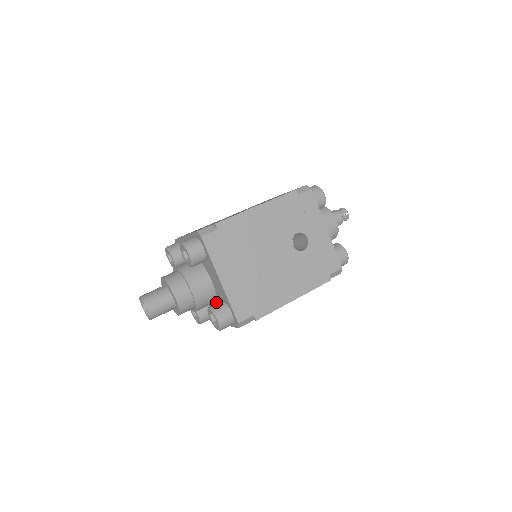
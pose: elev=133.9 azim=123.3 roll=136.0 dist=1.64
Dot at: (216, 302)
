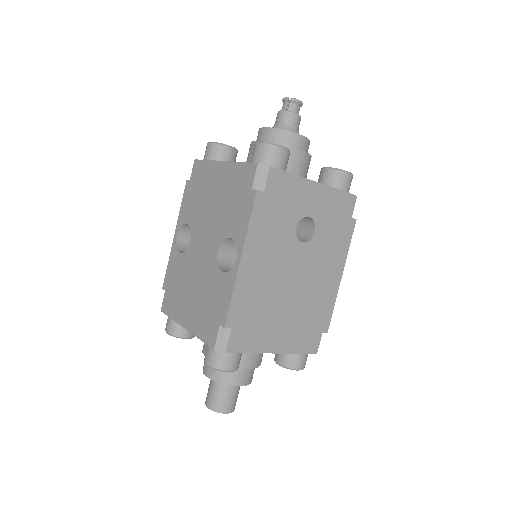
Dot at: occluded
